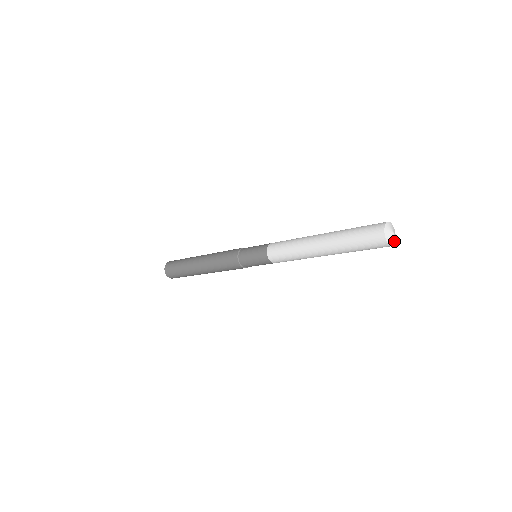
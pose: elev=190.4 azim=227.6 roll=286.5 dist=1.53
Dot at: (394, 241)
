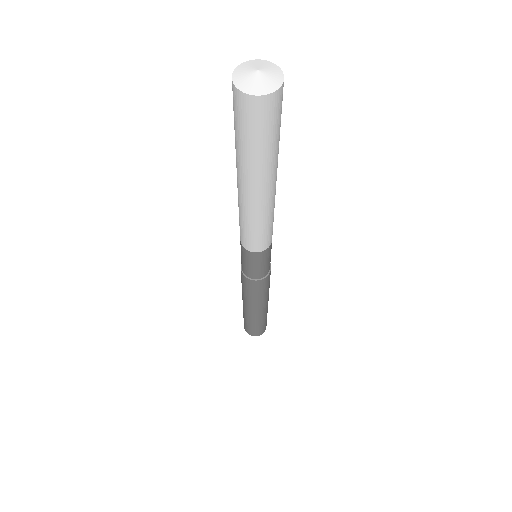
Dot at: (277, 77)
